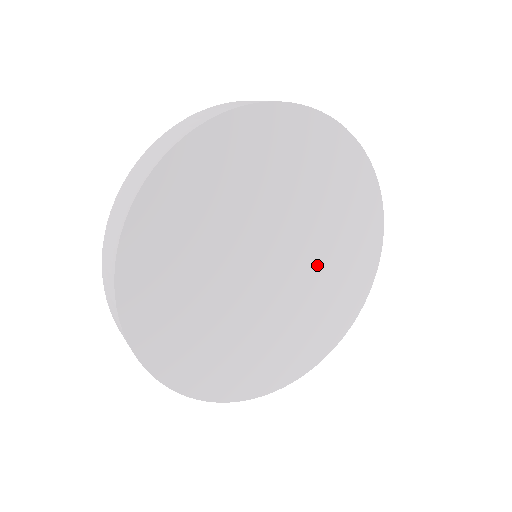
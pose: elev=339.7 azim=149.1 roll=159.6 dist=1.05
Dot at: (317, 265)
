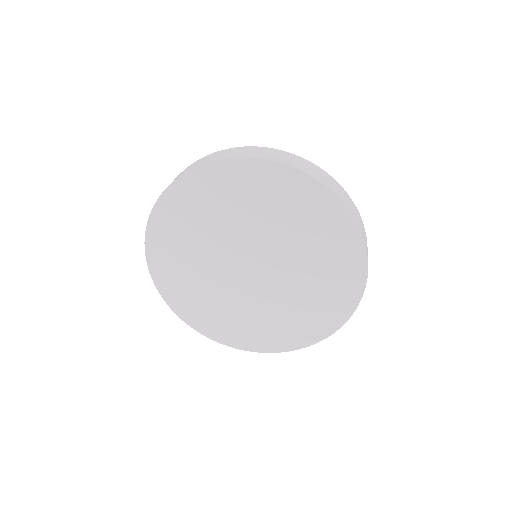
Dot at: (282, 295)
